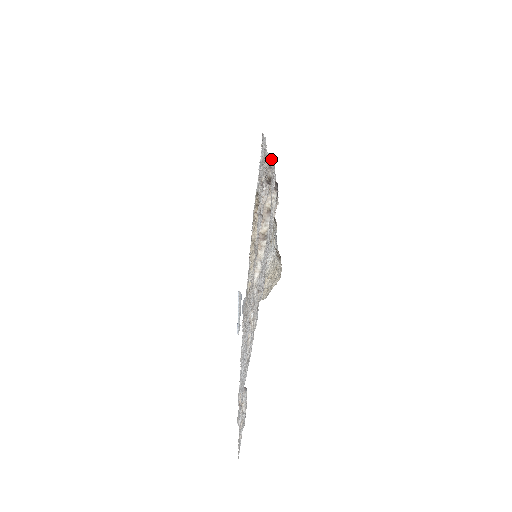
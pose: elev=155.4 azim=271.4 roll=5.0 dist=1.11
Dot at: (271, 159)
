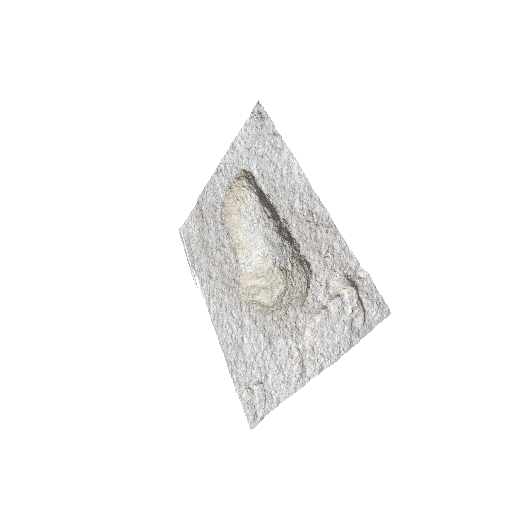
Dot at: (365, 274)
